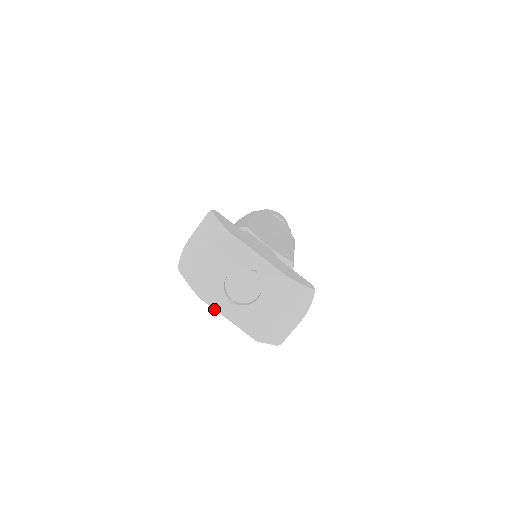
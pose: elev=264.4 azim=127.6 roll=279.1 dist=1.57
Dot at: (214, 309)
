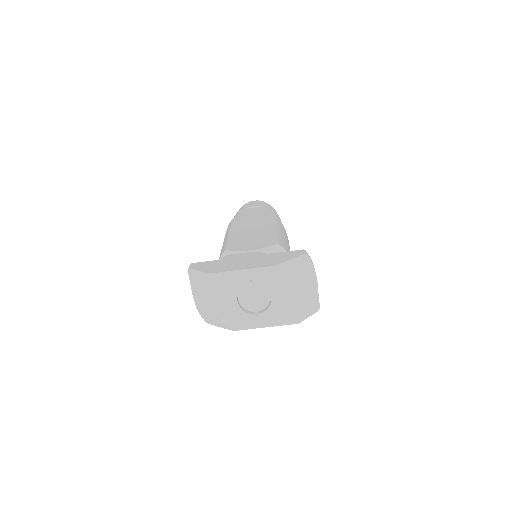
Dot at: occluded
